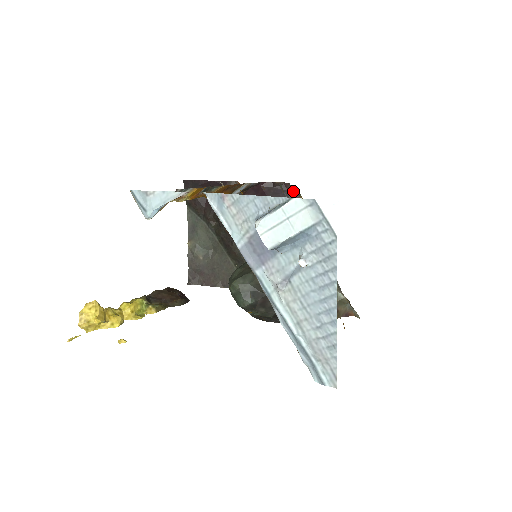
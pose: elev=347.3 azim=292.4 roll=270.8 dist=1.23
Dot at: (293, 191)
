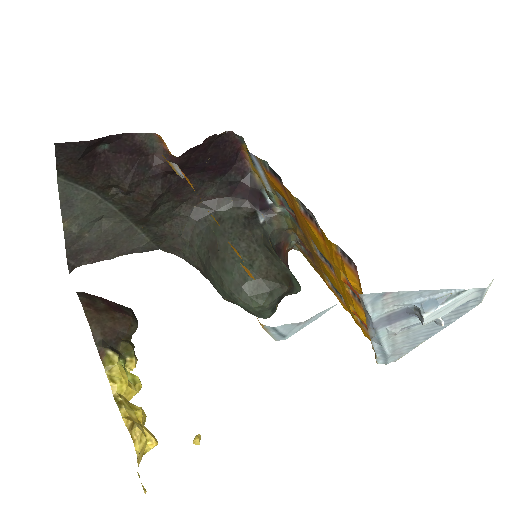
Dot at: (236, 140)
